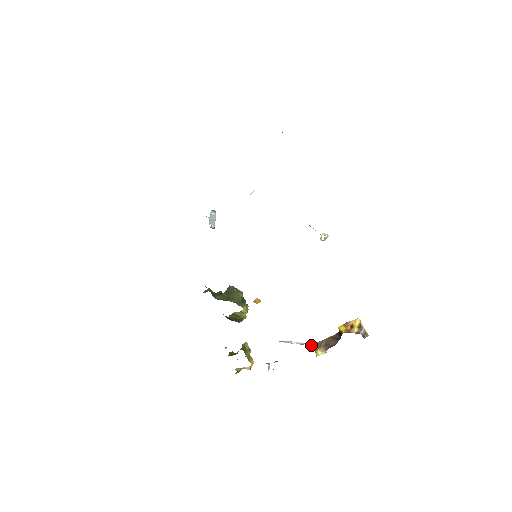
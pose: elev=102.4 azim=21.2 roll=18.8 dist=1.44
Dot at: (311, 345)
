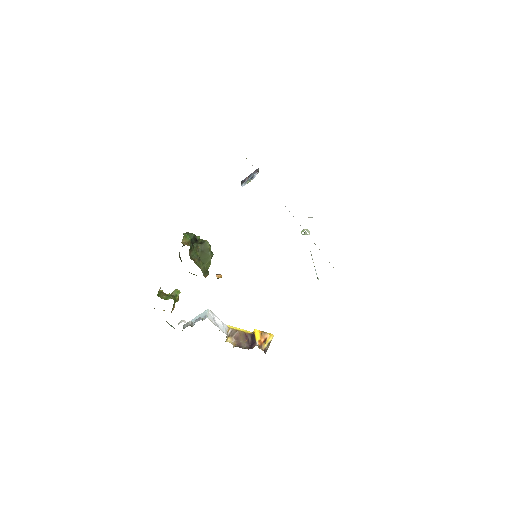
Dot at: (227, 331)
